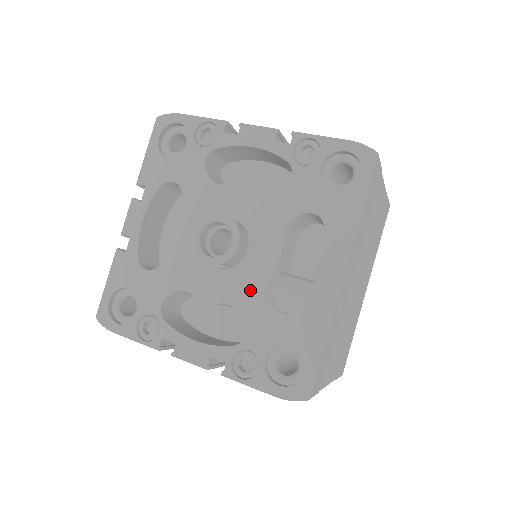
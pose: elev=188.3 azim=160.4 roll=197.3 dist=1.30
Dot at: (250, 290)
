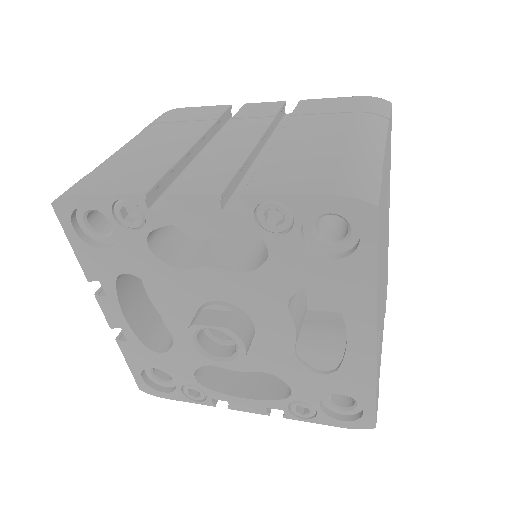
Dot at: (277, 360)
